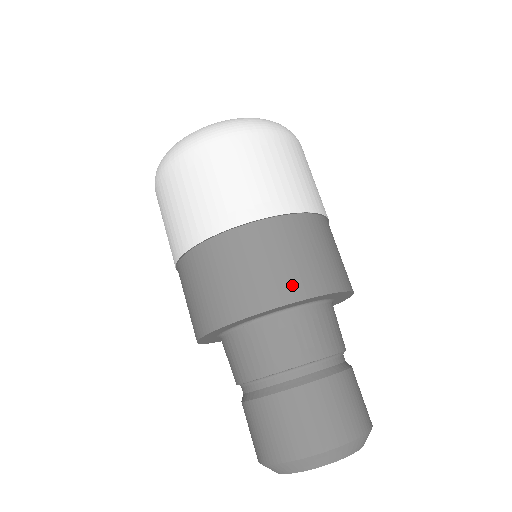
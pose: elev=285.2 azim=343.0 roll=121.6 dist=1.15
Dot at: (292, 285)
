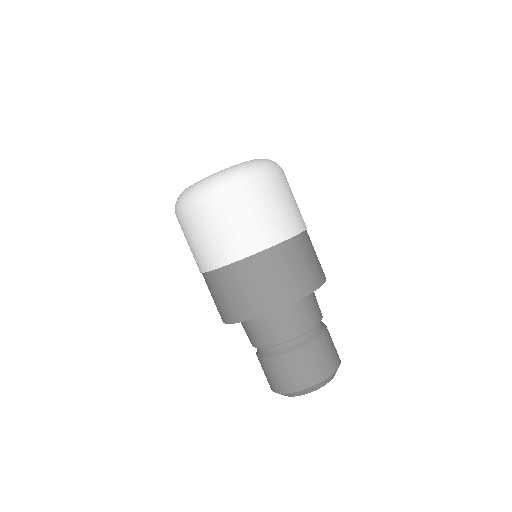
Dot at: (299, 288)
